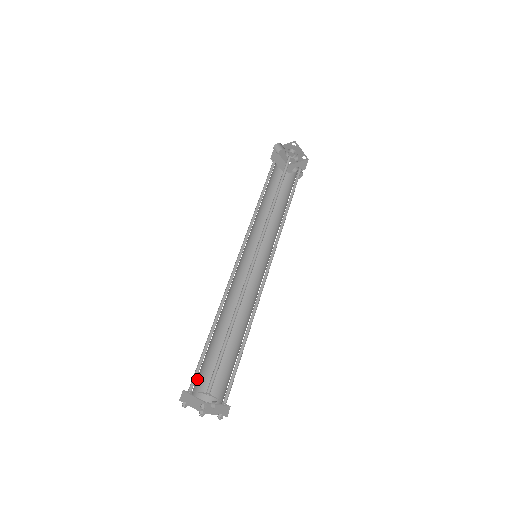
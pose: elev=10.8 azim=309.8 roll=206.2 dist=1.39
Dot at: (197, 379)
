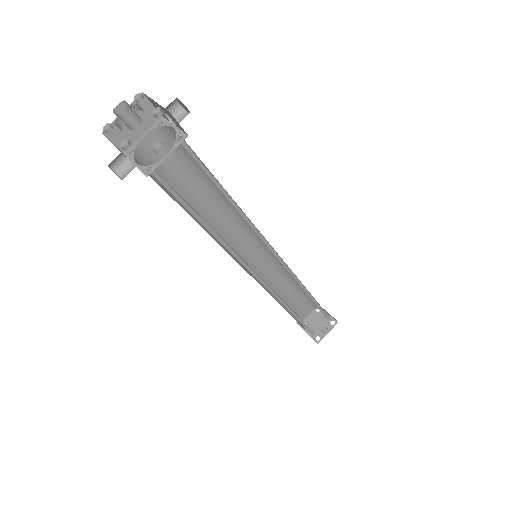
Dot at: (299, 314)
